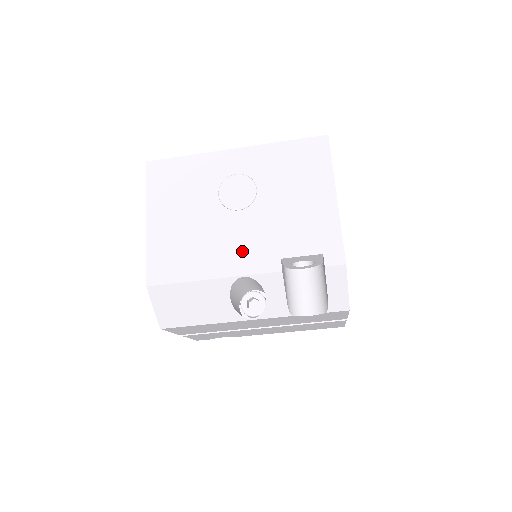
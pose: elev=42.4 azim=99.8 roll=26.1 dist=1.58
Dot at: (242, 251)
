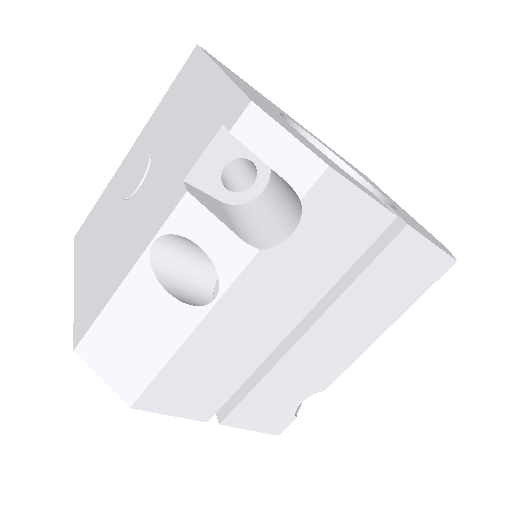
Dot at: (147, 218)
